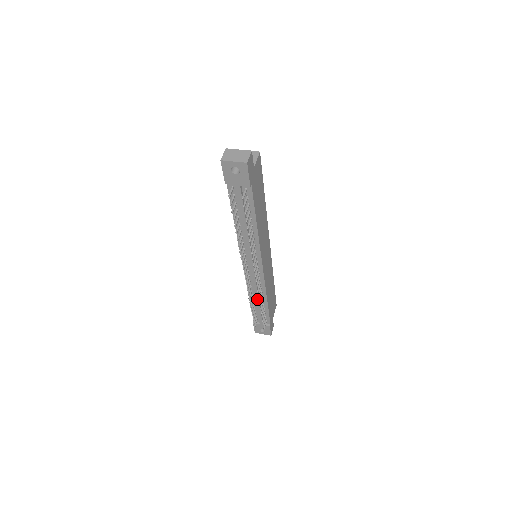
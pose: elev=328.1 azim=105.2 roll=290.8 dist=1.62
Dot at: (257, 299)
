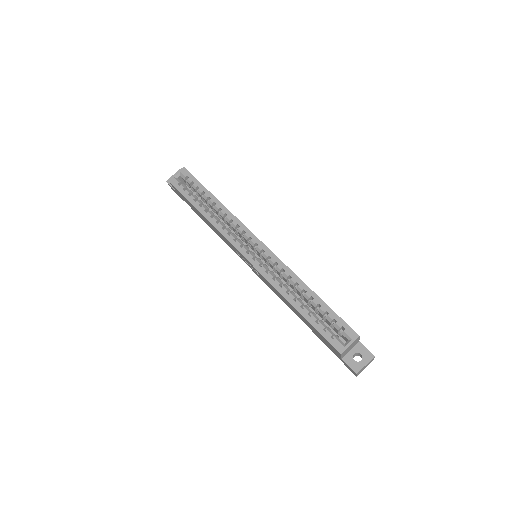
Dot at: occluded
